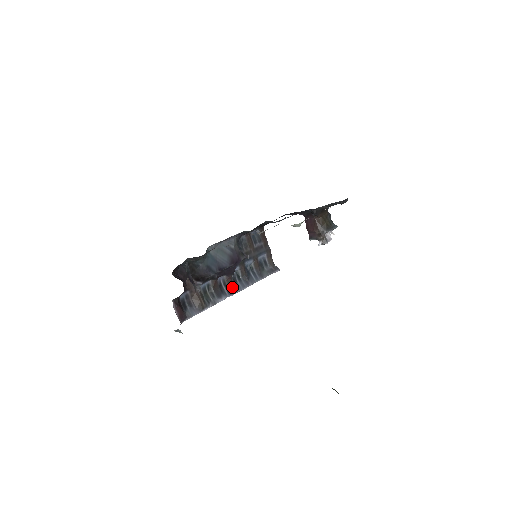
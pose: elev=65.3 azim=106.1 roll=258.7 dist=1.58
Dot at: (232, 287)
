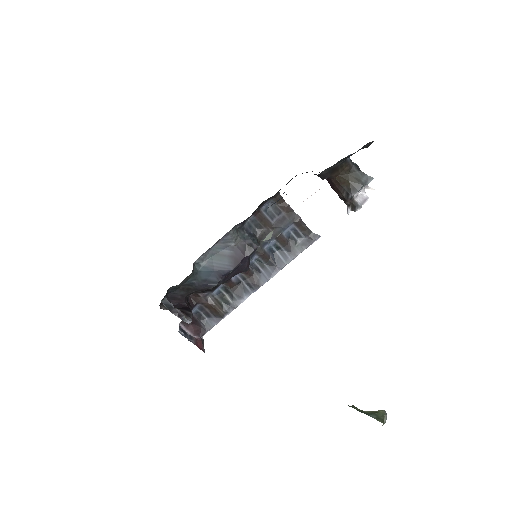
Dot at: (254, 281)
